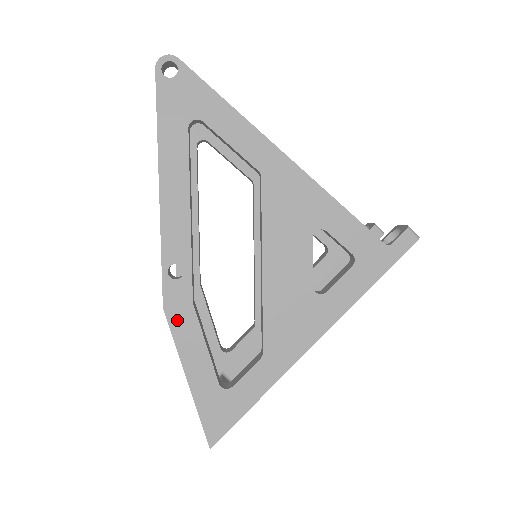
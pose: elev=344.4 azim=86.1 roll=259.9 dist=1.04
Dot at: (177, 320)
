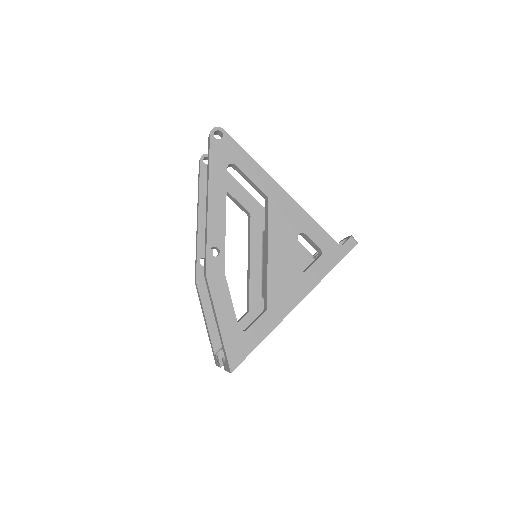
Dot at: (214, 283)
